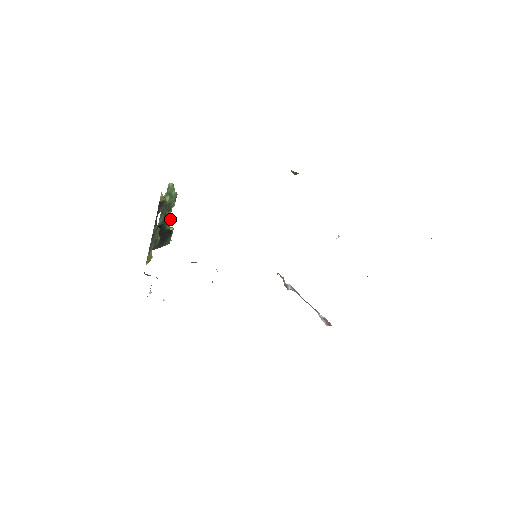
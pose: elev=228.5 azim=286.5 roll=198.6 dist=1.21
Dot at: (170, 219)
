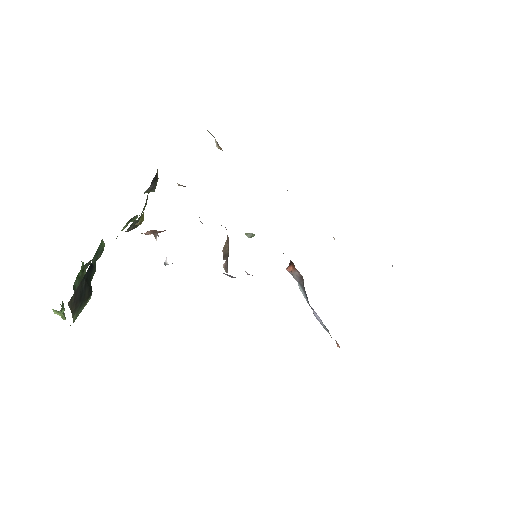
Dot at: occluded
